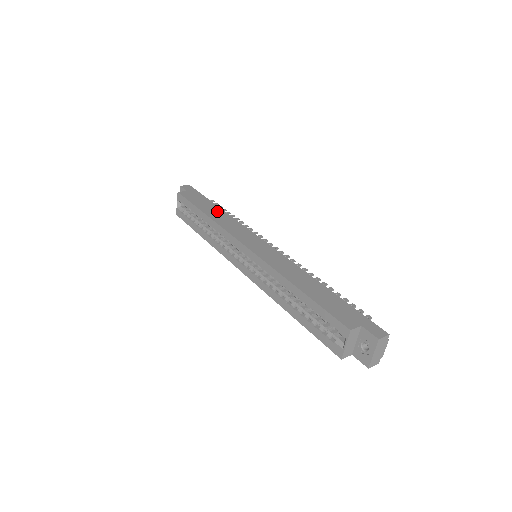
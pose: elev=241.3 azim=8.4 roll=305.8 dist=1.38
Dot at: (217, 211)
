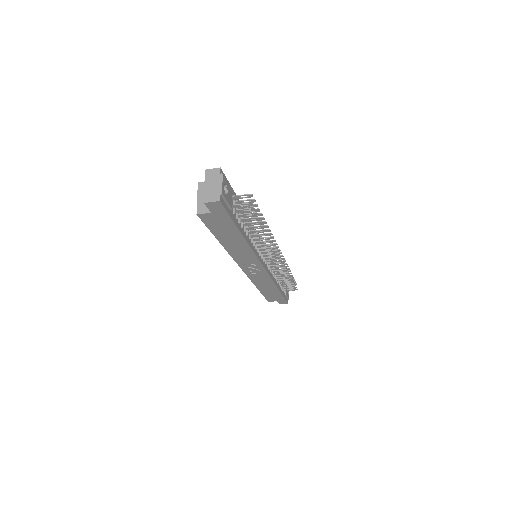
Dot at: occluded
